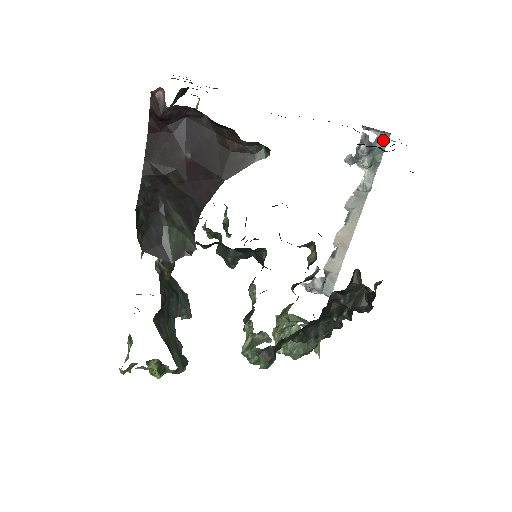
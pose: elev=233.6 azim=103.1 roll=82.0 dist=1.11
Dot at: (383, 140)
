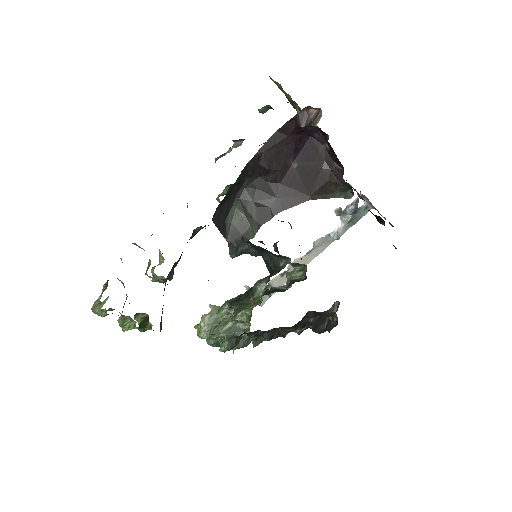
Dot at: (366, 209)
